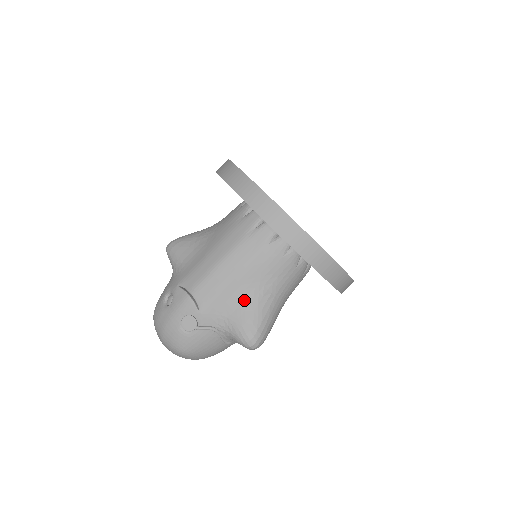
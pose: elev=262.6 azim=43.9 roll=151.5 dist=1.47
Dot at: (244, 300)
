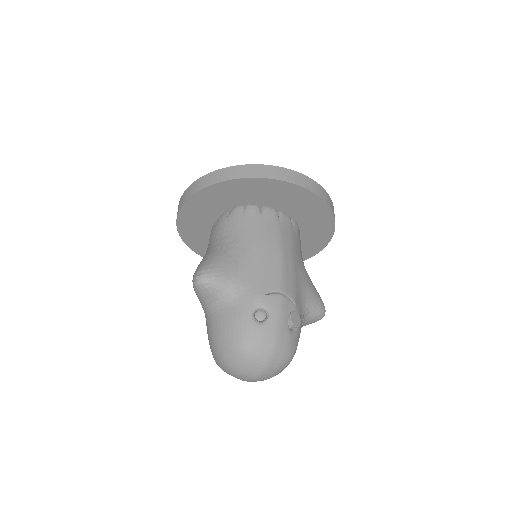
Dot at: (305, 279)
